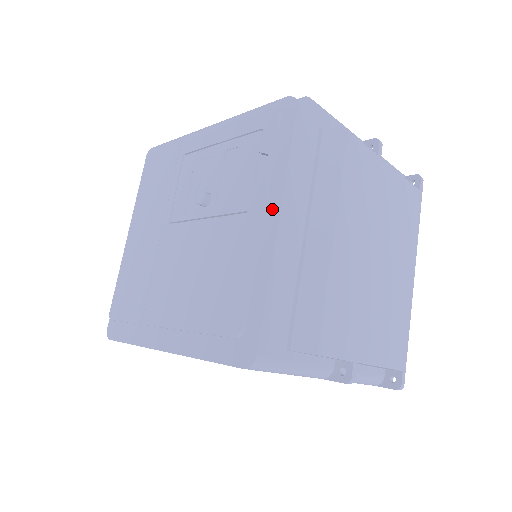
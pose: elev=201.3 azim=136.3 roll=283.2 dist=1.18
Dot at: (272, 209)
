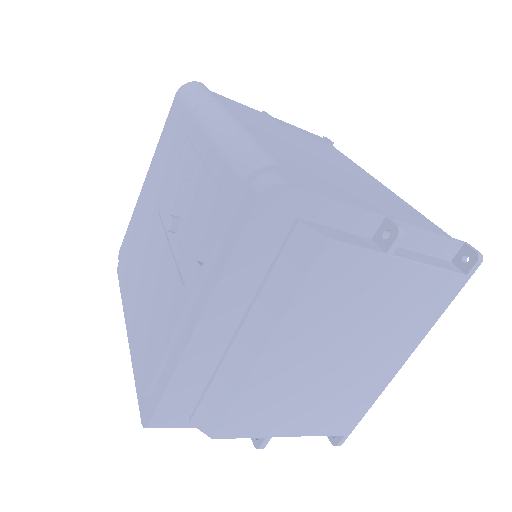
Dot at: (198, 305)
